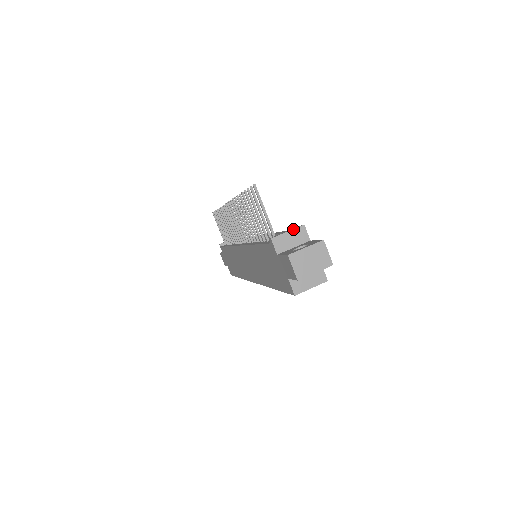
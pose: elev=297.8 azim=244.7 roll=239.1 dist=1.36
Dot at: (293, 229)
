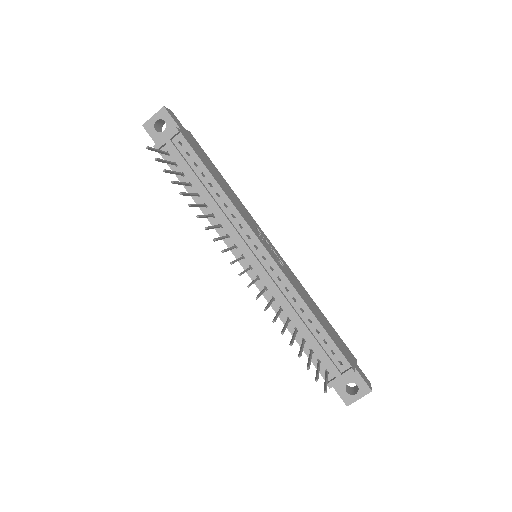
Dot at: occluded
